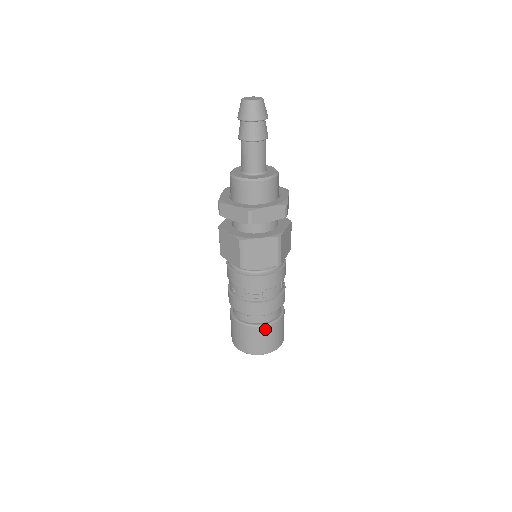
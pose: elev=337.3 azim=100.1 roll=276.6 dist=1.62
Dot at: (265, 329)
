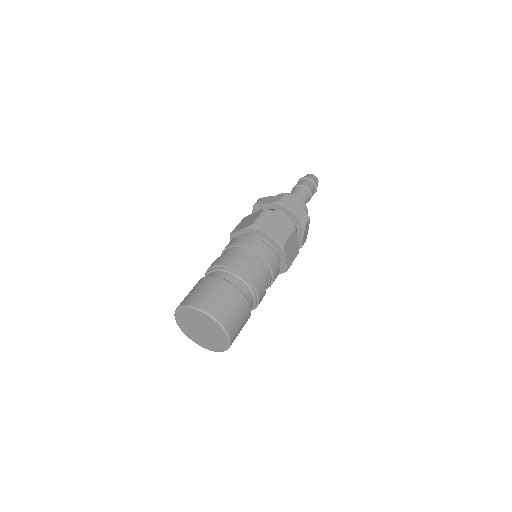
Dot at: (204, 280)
